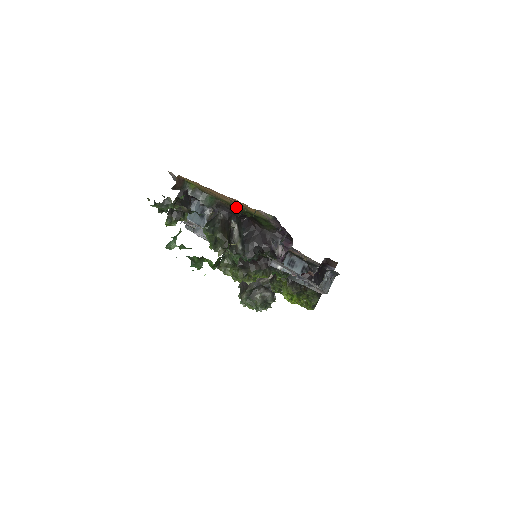
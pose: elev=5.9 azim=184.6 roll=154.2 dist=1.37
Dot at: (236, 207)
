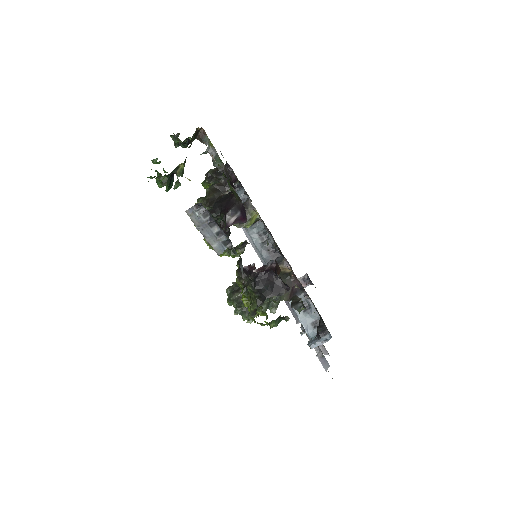
Dot at: occluded
